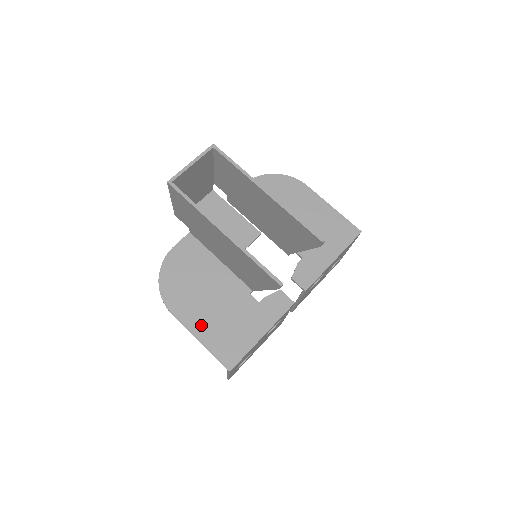
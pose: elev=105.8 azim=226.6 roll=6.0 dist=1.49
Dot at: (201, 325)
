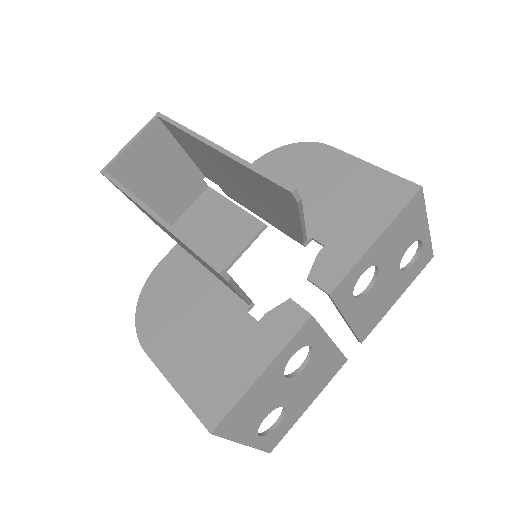
Dot at: (178, 364)
